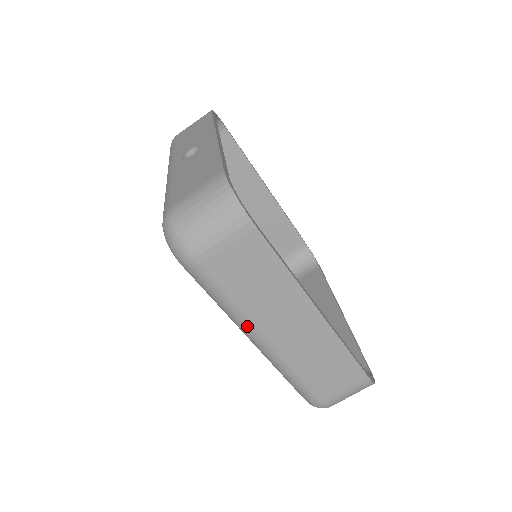
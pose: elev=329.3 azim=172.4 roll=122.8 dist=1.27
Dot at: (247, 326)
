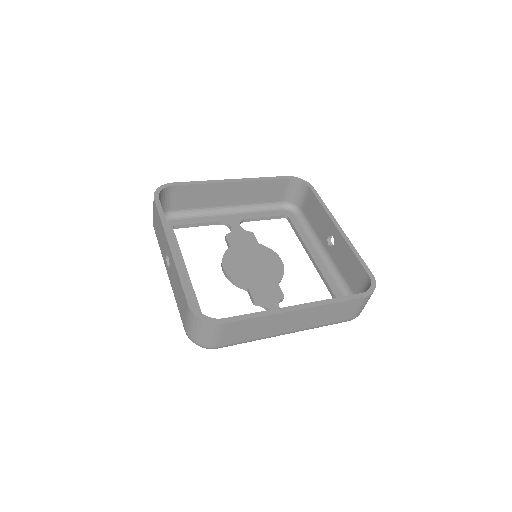
Dot at: occluded
